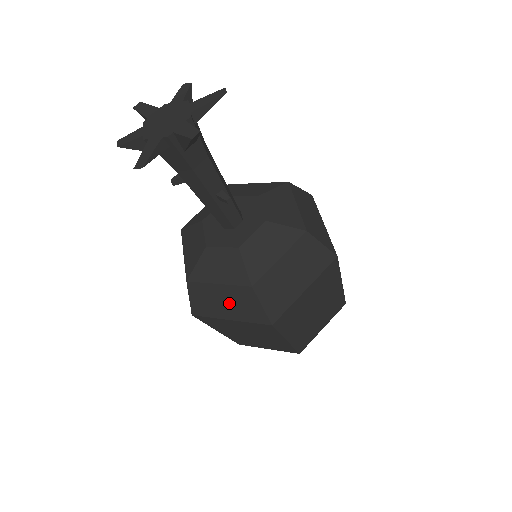
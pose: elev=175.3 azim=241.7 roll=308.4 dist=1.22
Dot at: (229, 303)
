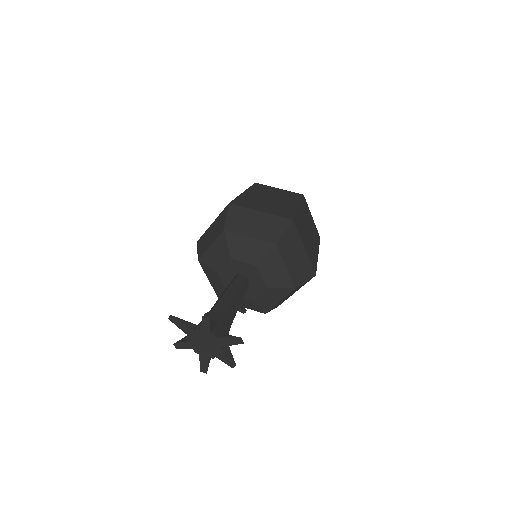
Dot at: occluded
